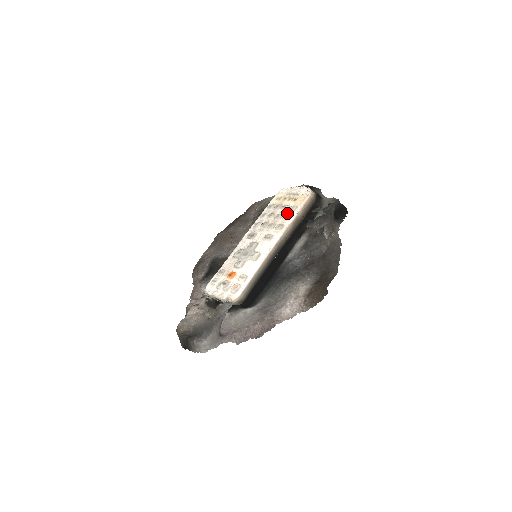
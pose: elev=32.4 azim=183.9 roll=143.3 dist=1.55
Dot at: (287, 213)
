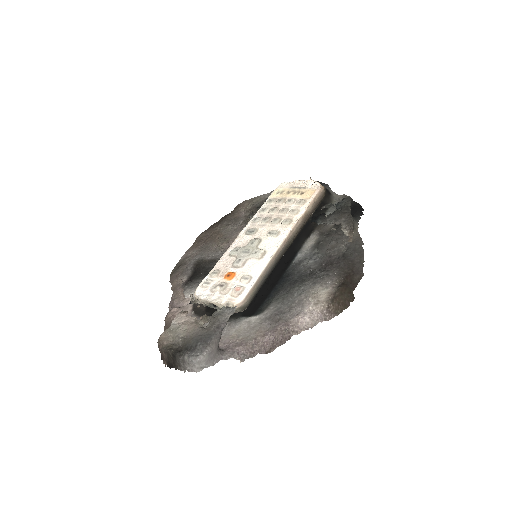
Dot at: (294, 207)
